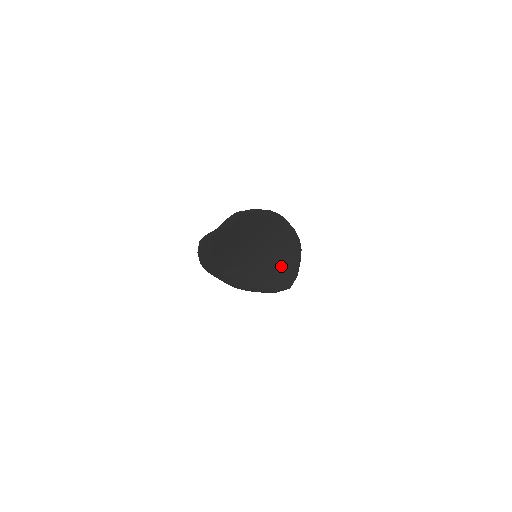
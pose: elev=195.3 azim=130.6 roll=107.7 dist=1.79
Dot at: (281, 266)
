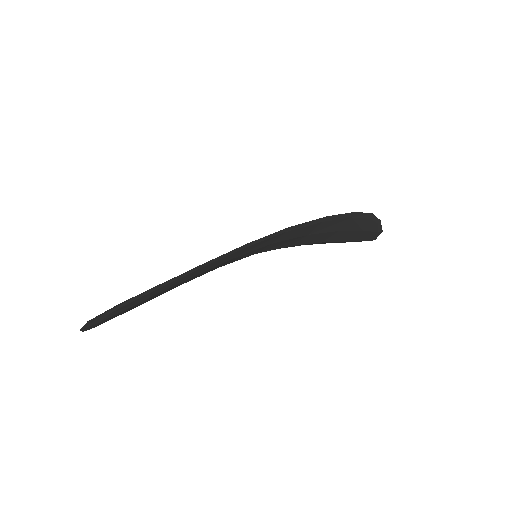
Dot at: (333, 236)
